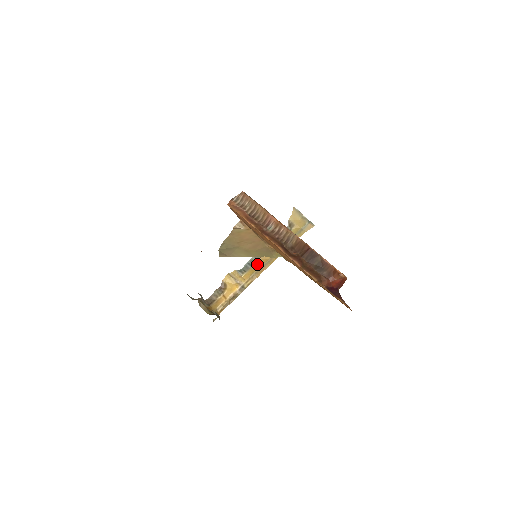
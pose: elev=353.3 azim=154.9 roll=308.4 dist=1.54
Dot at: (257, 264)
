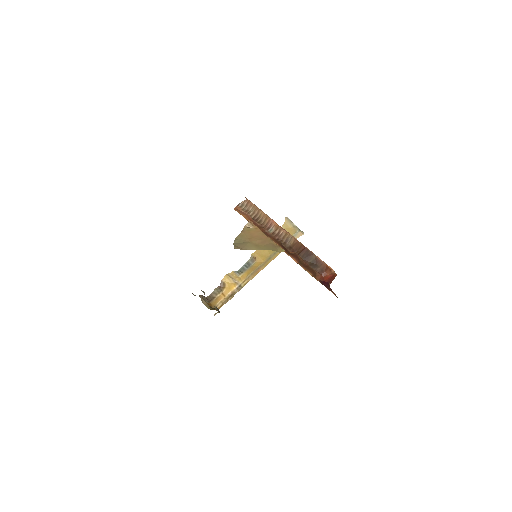
Dot at: (253, 266)
